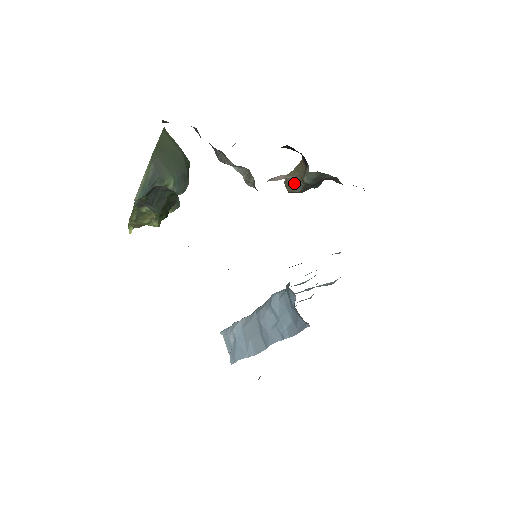
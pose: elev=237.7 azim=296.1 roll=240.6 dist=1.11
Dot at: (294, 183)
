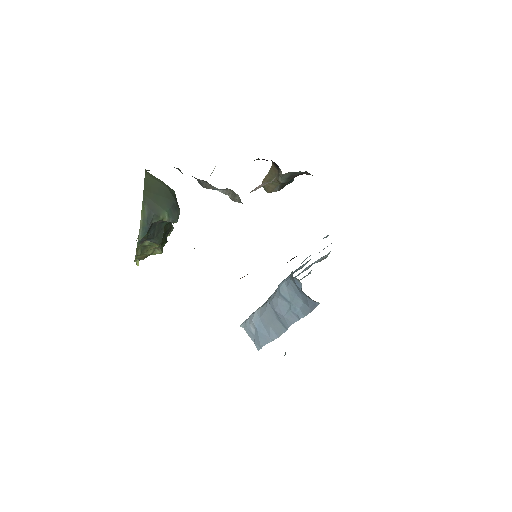
Dot at: (271, 185)
